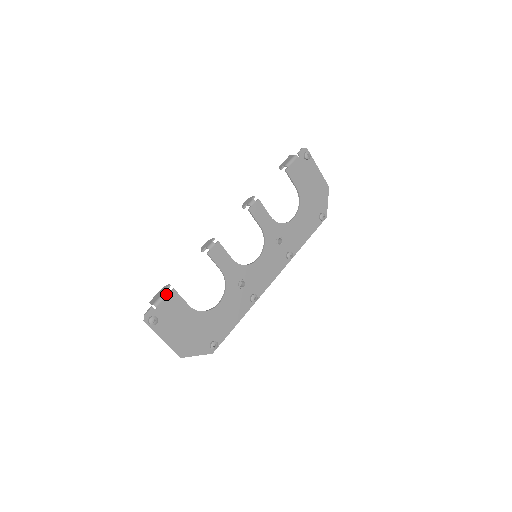
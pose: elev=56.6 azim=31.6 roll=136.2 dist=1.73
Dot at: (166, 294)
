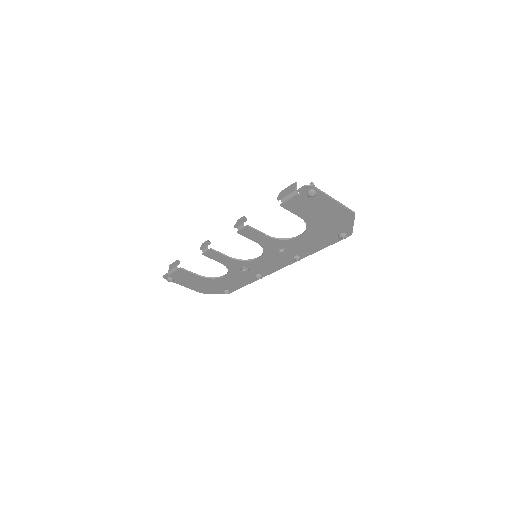
Dot at: (175, 270)
